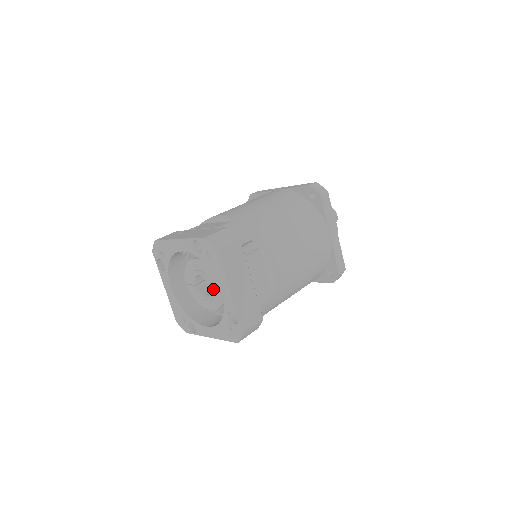
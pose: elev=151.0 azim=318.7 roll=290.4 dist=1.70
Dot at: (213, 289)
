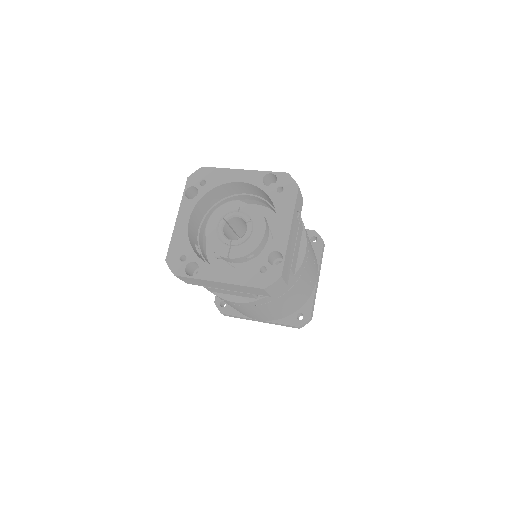
Dot at: (241, 212)
